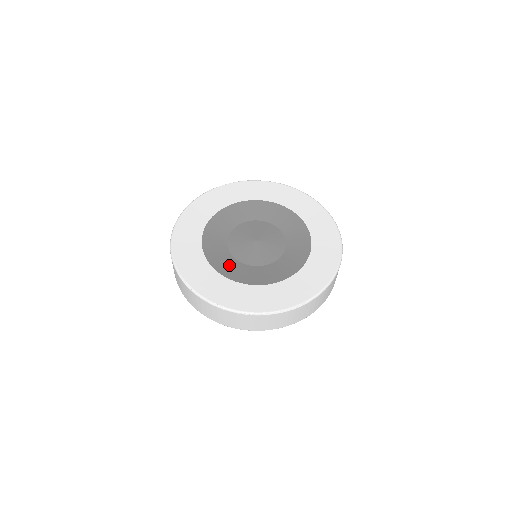
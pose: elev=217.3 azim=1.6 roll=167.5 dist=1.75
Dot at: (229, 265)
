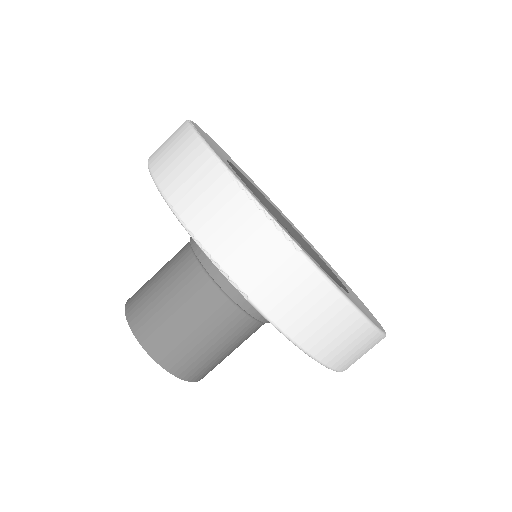
Dot at: occluded
